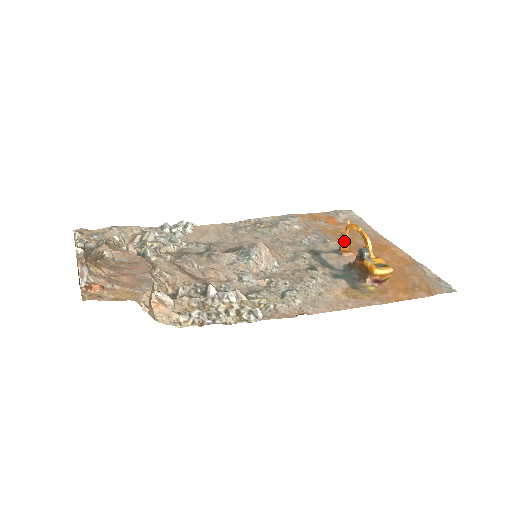
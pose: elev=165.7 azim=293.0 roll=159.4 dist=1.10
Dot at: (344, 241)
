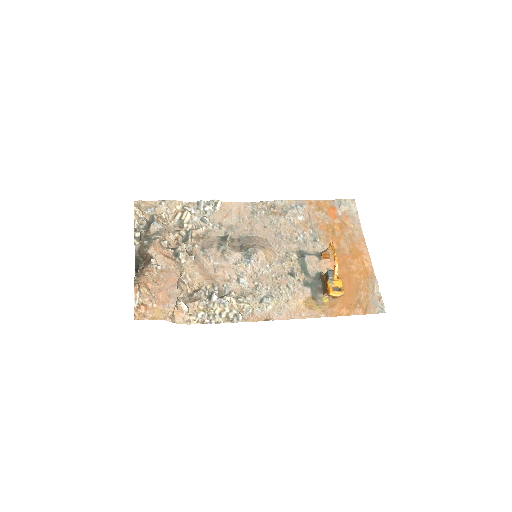
Dot at: (326, 250)
